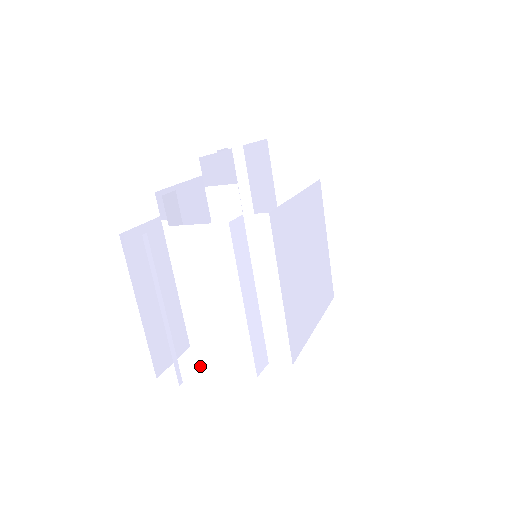
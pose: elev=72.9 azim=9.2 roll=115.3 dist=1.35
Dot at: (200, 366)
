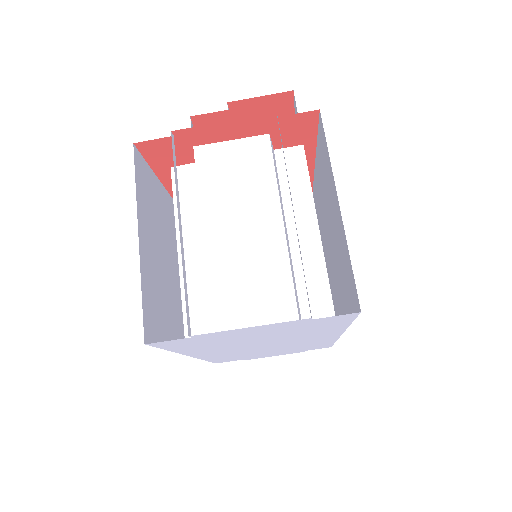
Dot at: occluded
